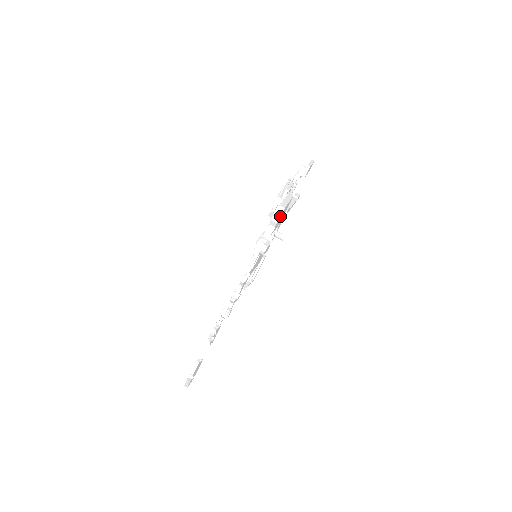
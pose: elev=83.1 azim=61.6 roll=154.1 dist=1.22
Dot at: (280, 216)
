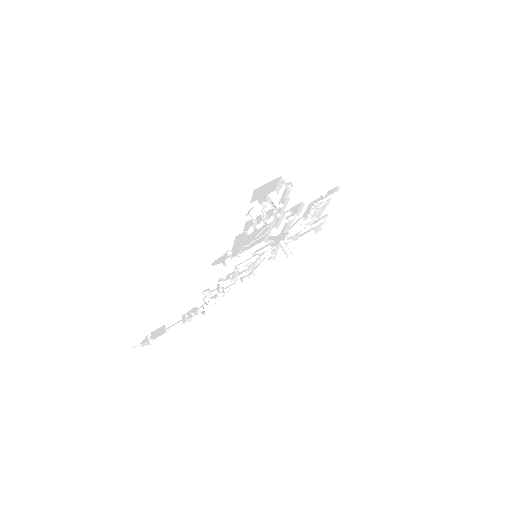
Dot at: (270, 198)
